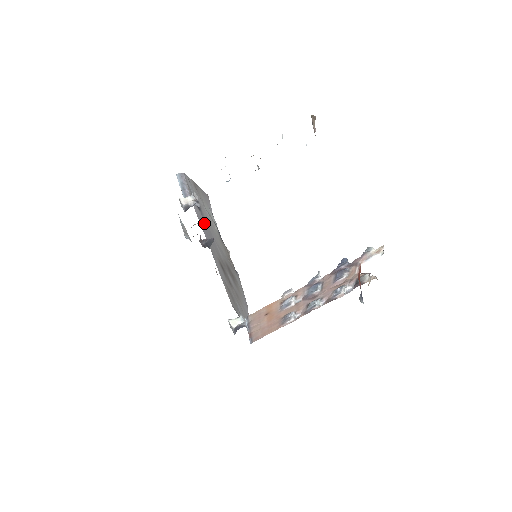
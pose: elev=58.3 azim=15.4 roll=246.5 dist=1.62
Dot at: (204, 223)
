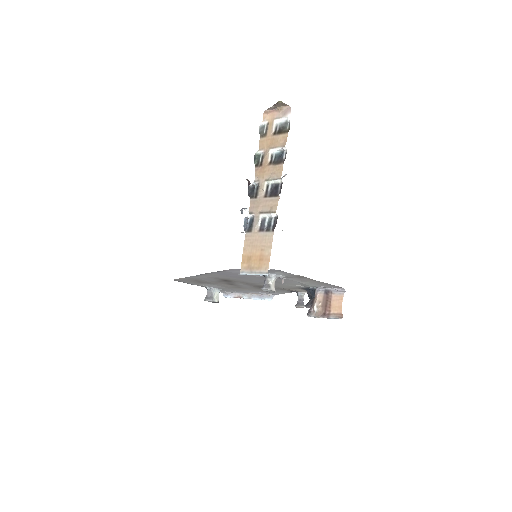
Dot at: (251, 277)
